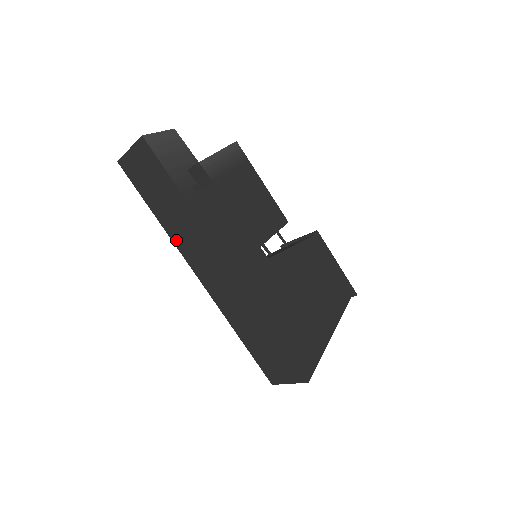
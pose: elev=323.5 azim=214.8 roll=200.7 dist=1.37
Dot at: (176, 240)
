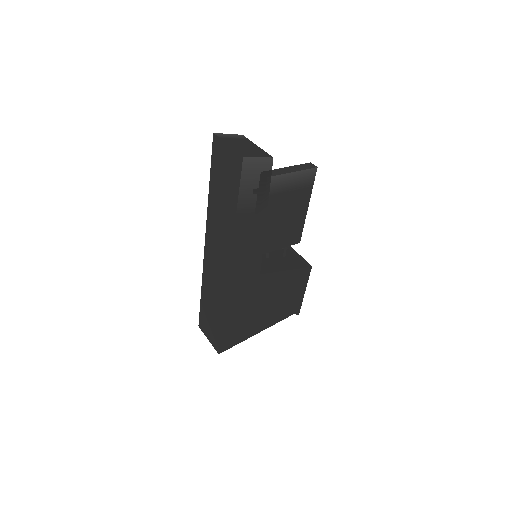
Dot at: (210, 215)
